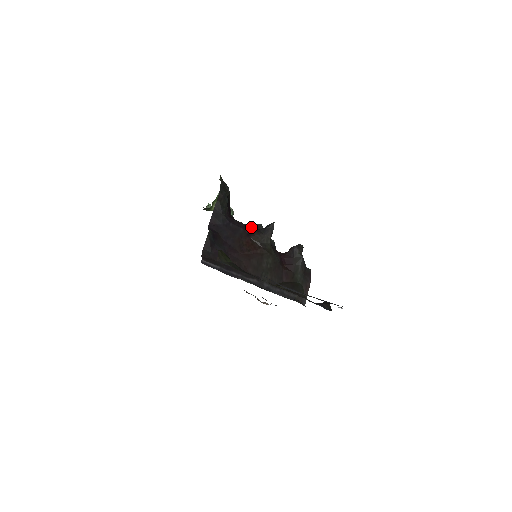
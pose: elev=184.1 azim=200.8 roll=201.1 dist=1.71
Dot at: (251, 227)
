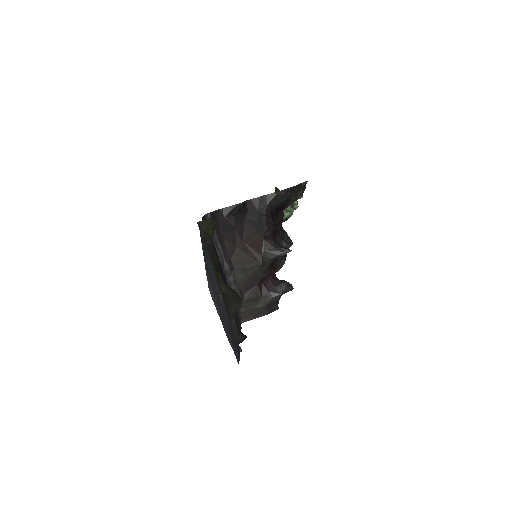
Dot at: (284, 237)
